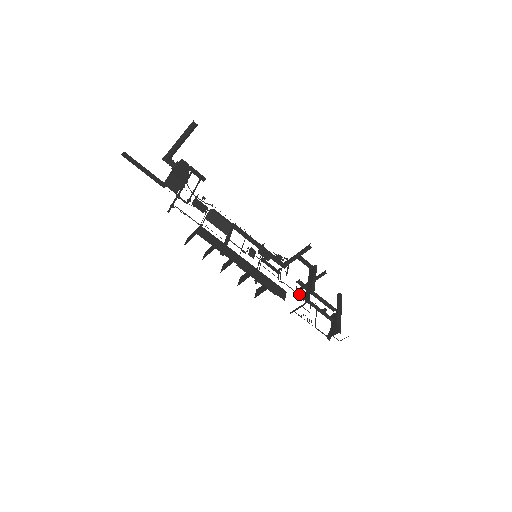
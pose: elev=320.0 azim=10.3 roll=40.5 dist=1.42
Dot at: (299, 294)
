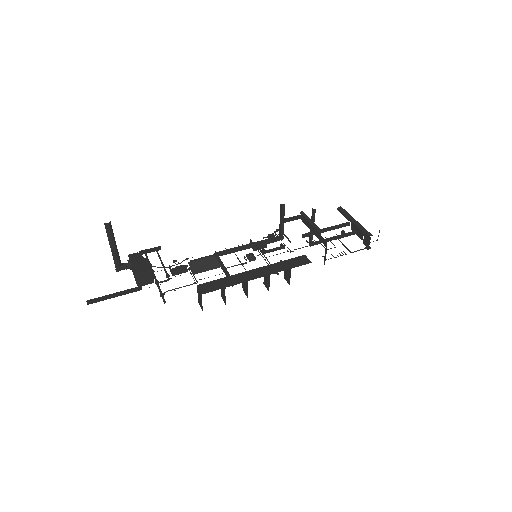
Dot at: (314, 244)
